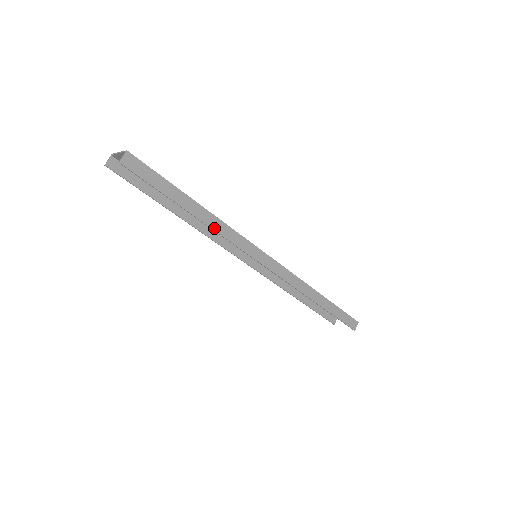
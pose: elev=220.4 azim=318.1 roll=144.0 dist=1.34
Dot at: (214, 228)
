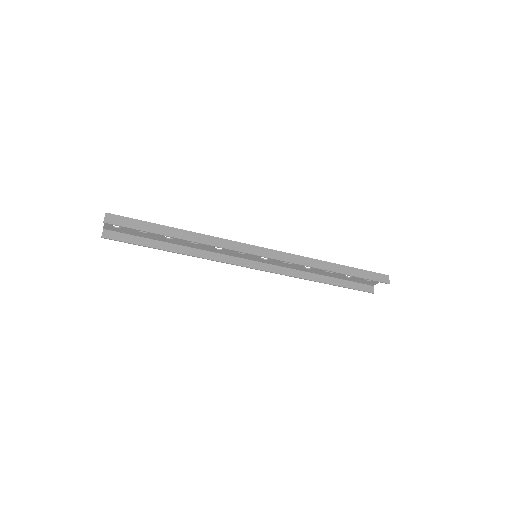
Dot at: (202, 242)
